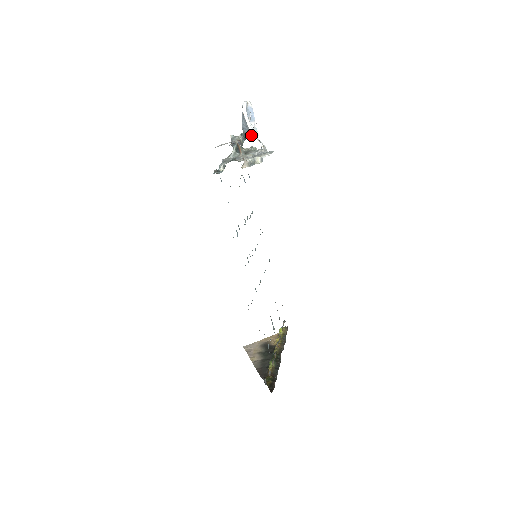
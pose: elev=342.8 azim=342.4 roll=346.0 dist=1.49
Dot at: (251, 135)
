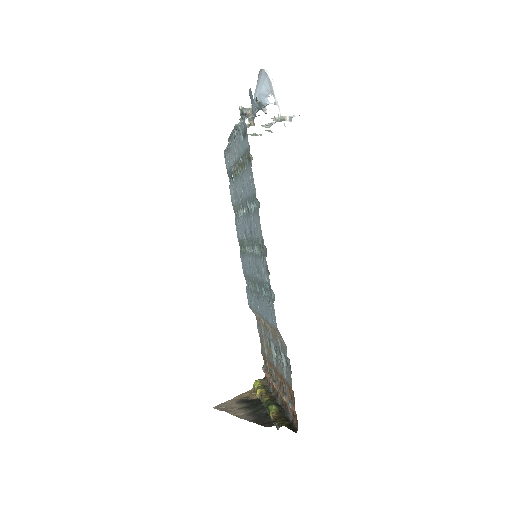
Dot at: (268, 103)
